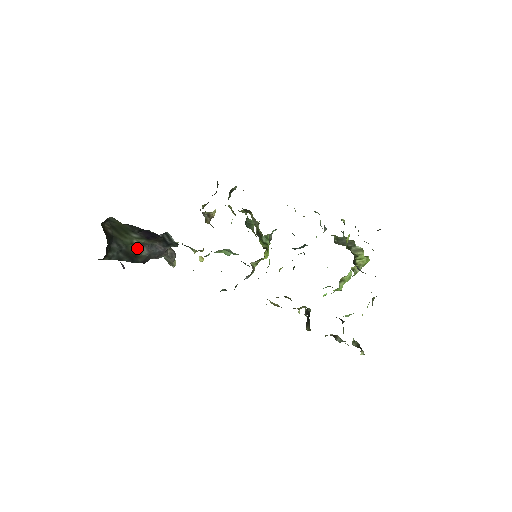
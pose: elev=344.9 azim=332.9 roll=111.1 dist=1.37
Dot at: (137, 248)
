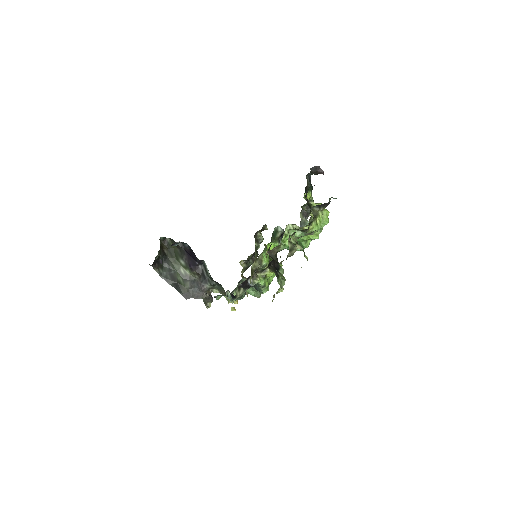
Dot at: (183, 279)
